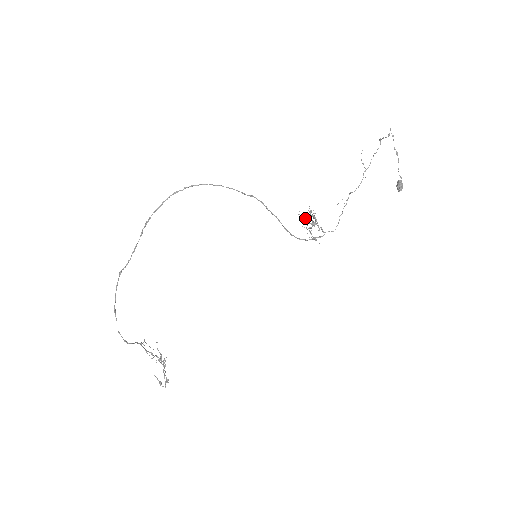
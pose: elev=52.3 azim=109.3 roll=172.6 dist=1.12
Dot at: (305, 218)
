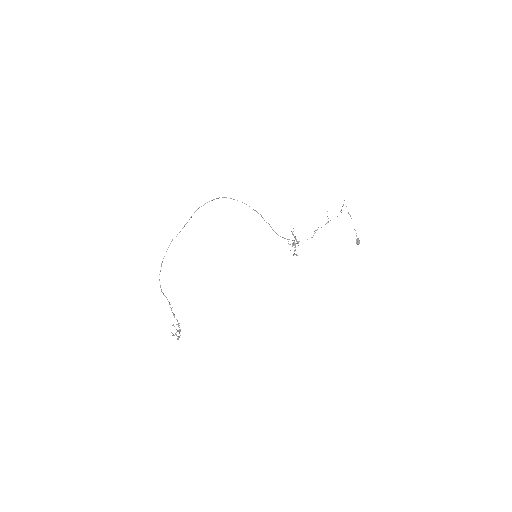
Dot at: occluded
